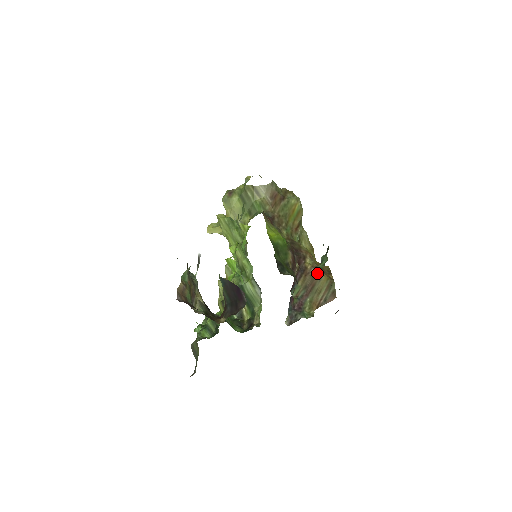
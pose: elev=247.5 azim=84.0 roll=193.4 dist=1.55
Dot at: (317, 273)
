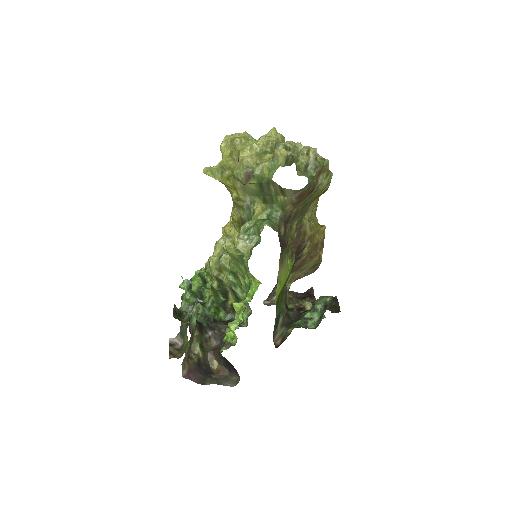
Dot at: (309, 257)
